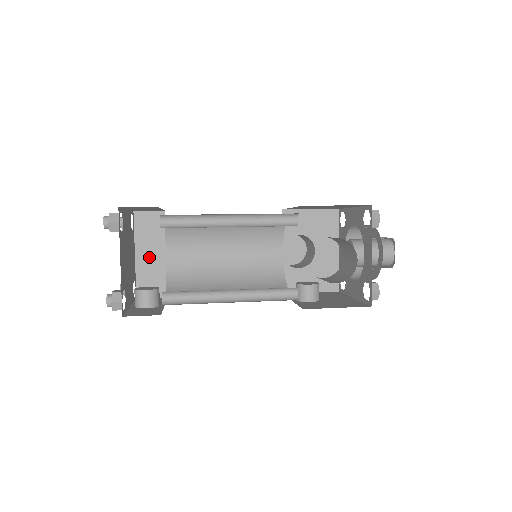
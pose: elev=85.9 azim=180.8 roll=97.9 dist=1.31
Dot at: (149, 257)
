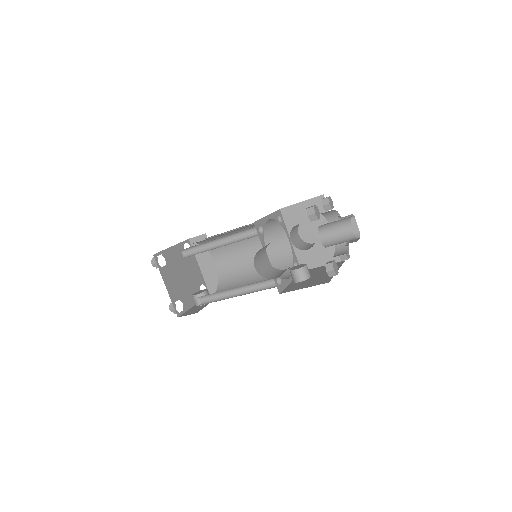
Dot at: (207, 266)
